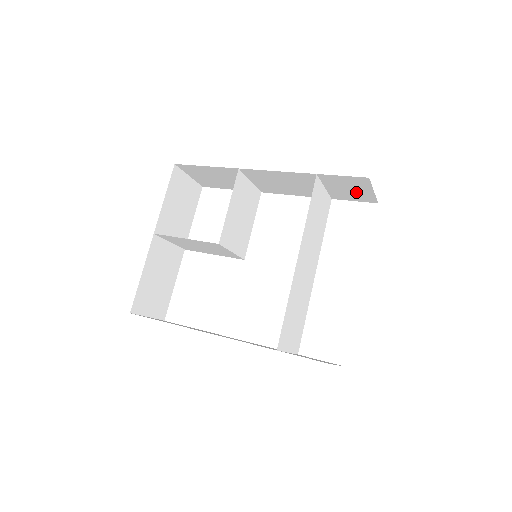
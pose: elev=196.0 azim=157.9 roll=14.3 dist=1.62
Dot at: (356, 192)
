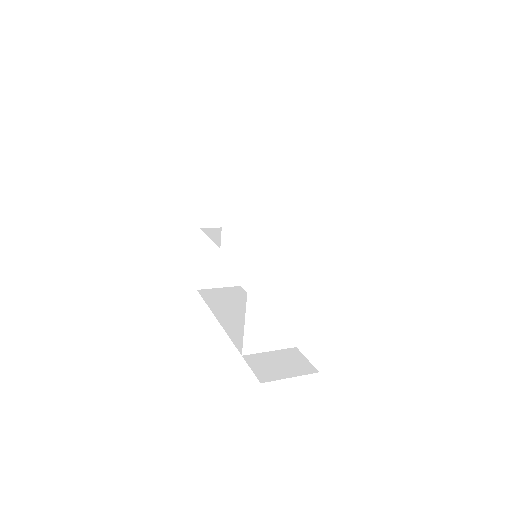
Dot at: occluded
